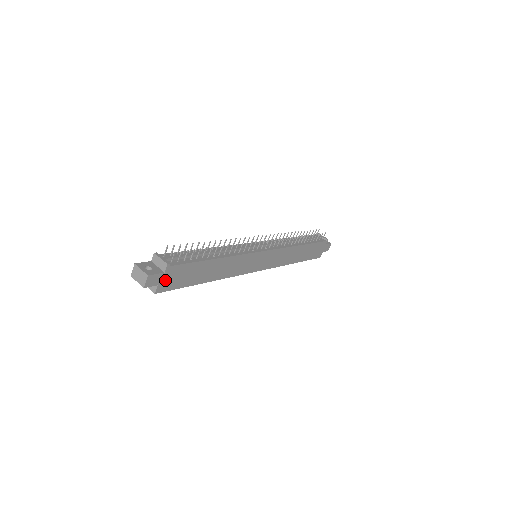
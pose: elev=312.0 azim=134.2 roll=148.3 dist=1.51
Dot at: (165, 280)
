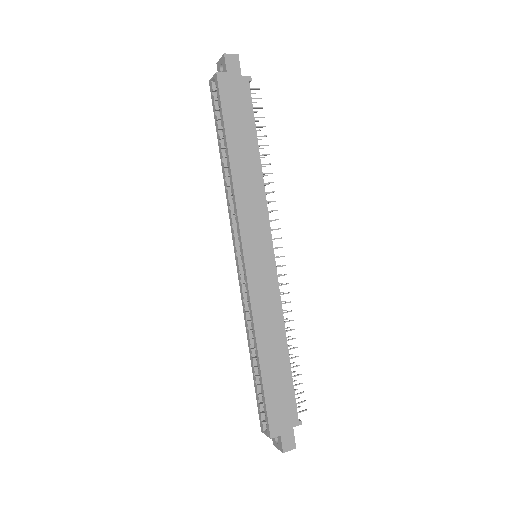
Dot at: (232, 82)
